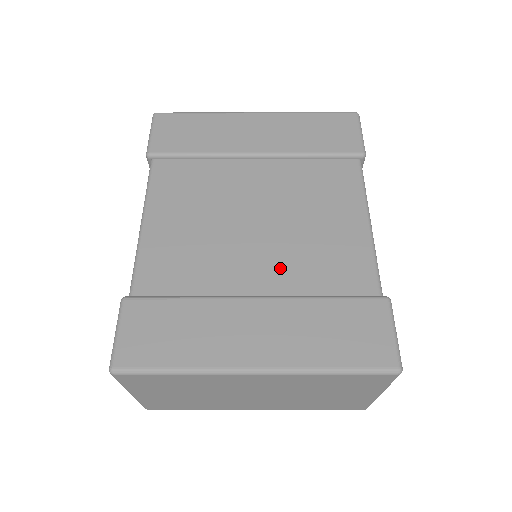
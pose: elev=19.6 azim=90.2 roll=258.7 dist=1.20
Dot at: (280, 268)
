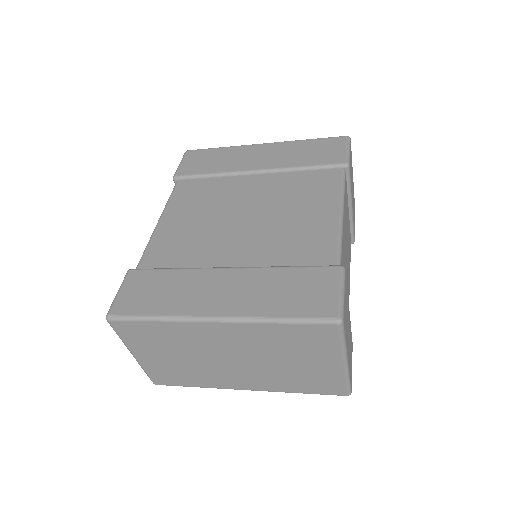
Dot at: (255, 248)
